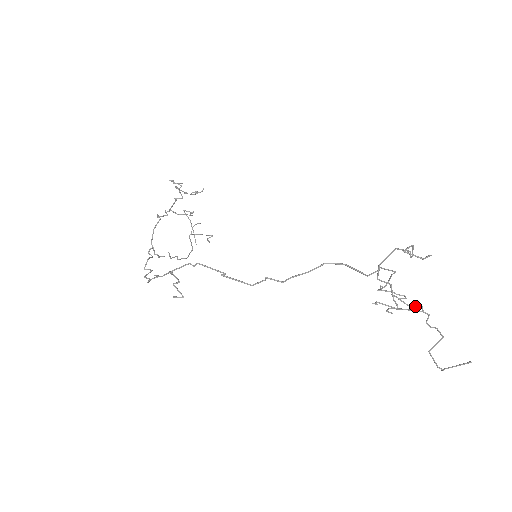
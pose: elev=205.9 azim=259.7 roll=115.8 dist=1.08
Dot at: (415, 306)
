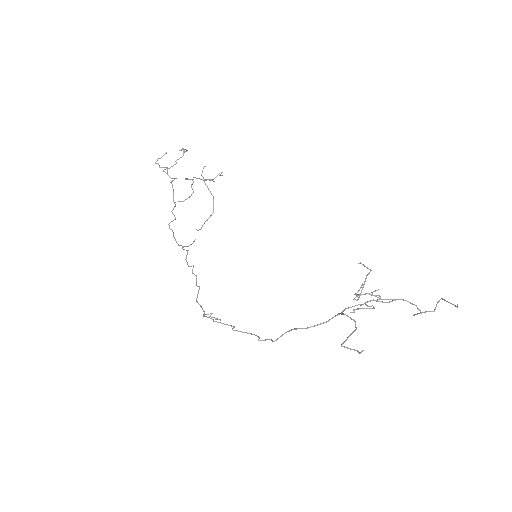
Dot at: occluded
